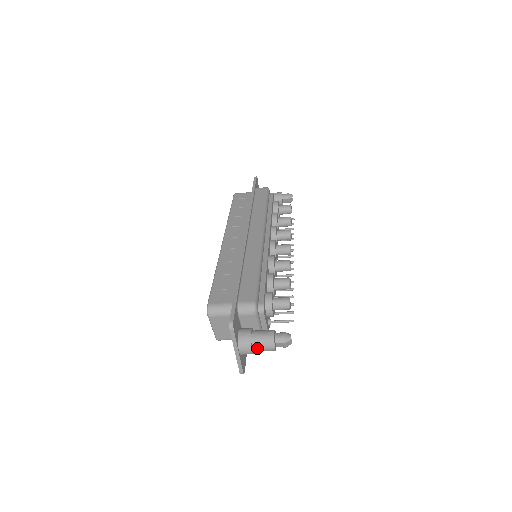
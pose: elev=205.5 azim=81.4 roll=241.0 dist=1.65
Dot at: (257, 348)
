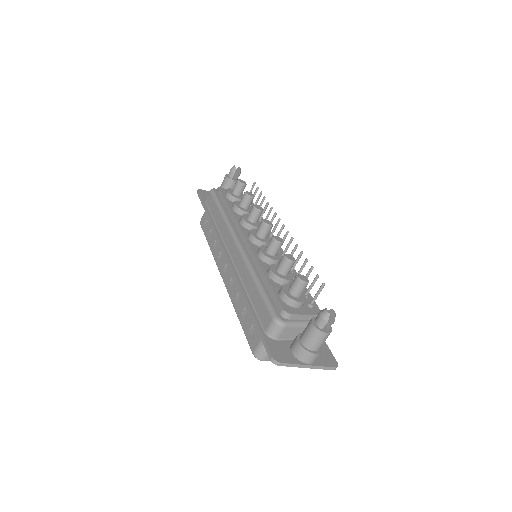
Dot at: (316, 347)
